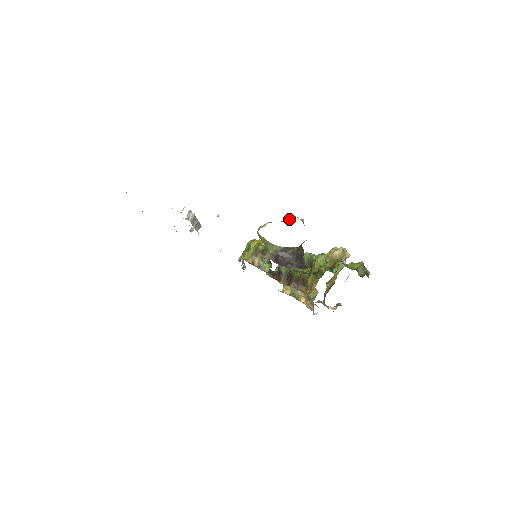
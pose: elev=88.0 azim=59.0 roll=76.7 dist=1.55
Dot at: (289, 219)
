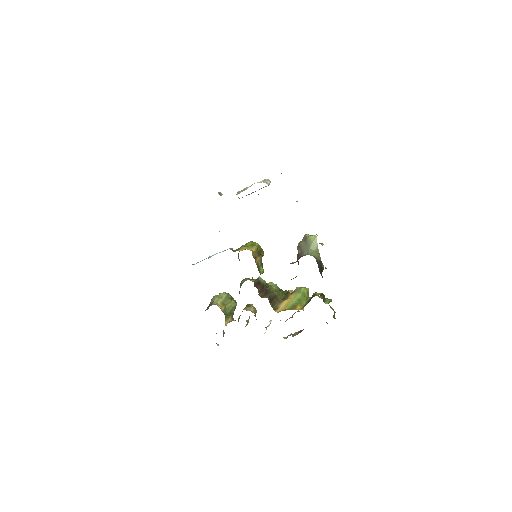
Dot at: occluded
